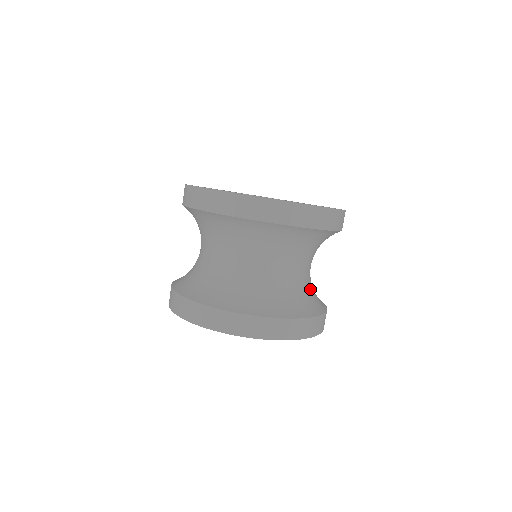
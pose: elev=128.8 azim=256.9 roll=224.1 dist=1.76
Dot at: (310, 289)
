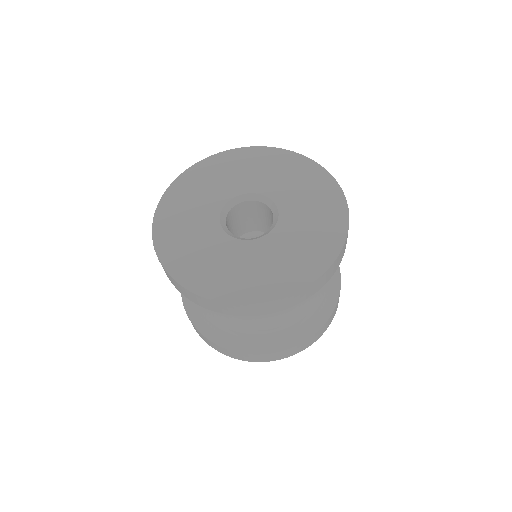
Dot at: occluded
